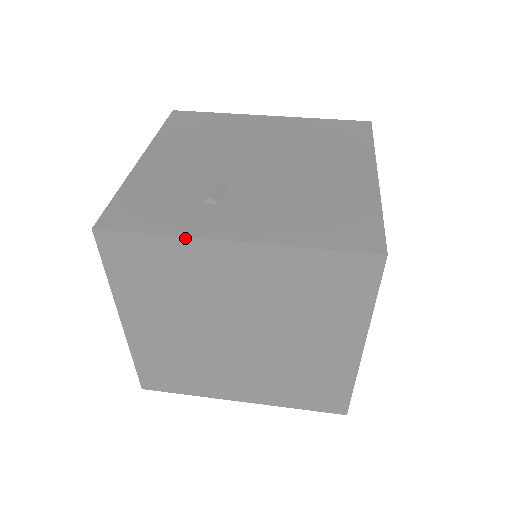
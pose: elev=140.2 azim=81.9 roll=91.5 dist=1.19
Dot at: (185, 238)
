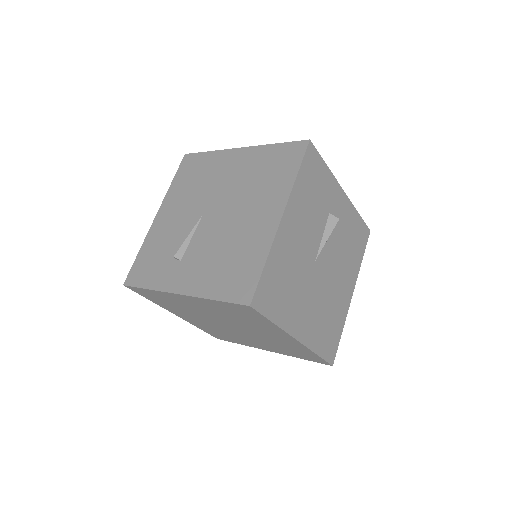
Dot at: (159, 291)
